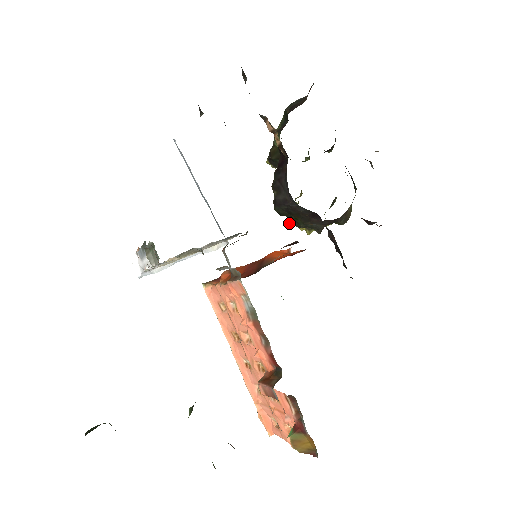
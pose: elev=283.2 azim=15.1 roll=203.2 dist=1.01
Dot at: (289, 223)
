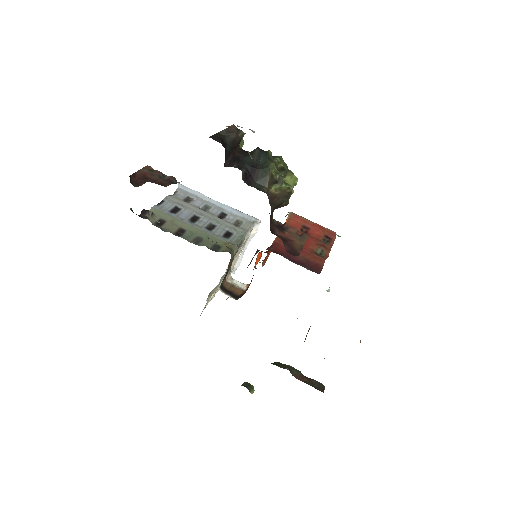
Dot at: occluded
